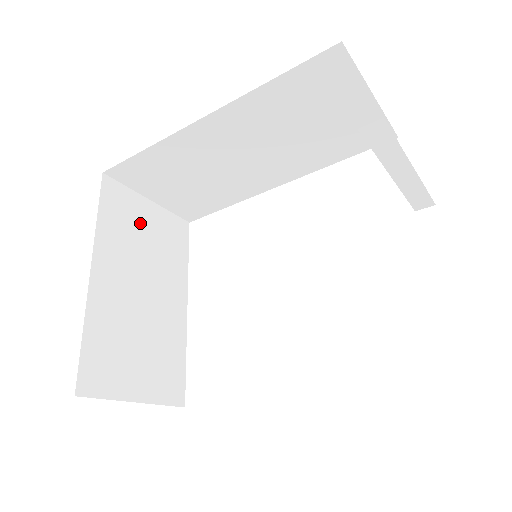
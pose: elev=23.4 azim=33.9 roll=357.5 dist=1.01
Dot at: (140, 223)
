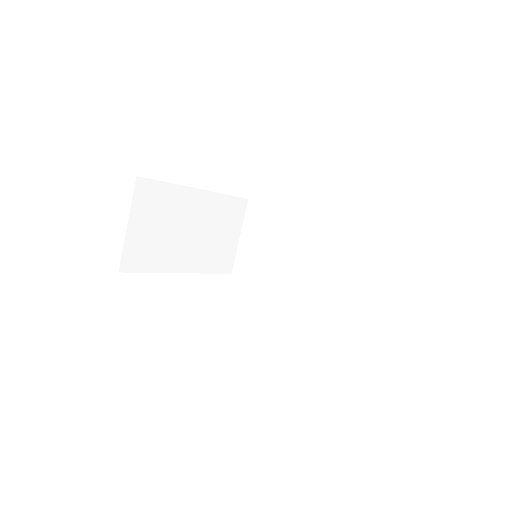
Dot at: (227, 228)
